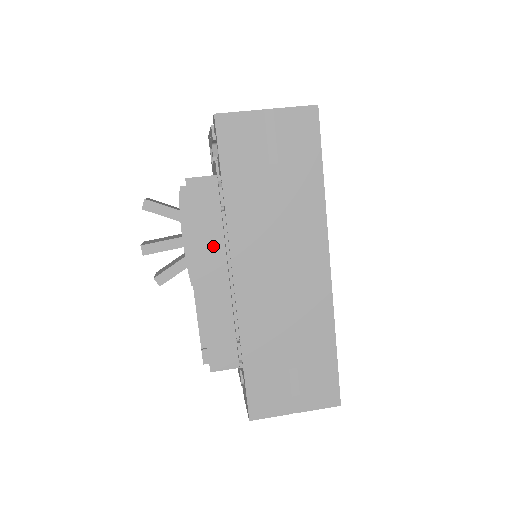
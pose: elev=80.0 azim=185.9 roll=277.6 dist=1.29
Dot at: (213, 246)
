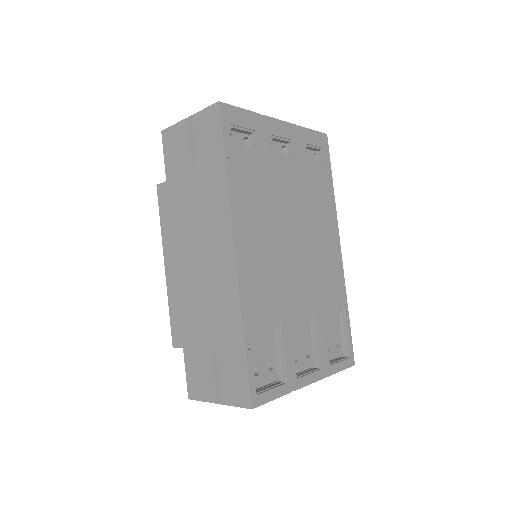
Dot at: (171, 238)
